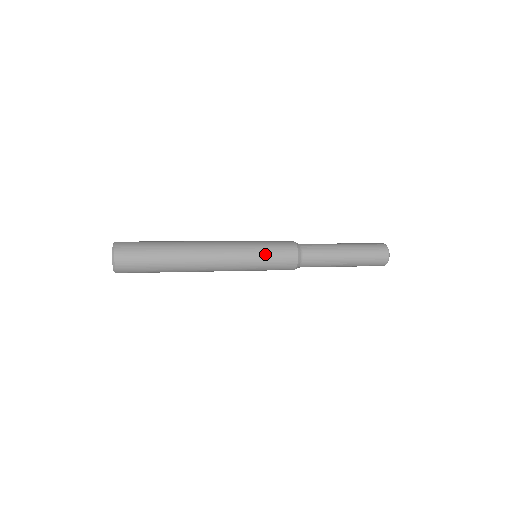
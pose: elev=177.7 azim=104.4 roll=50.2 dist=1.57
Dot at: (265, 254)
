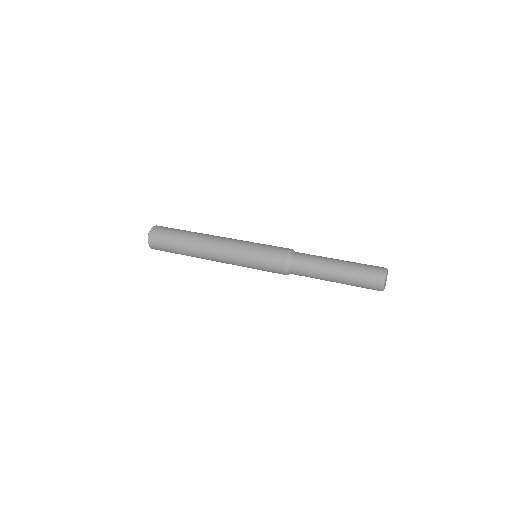
Dot at: (257, 253)
